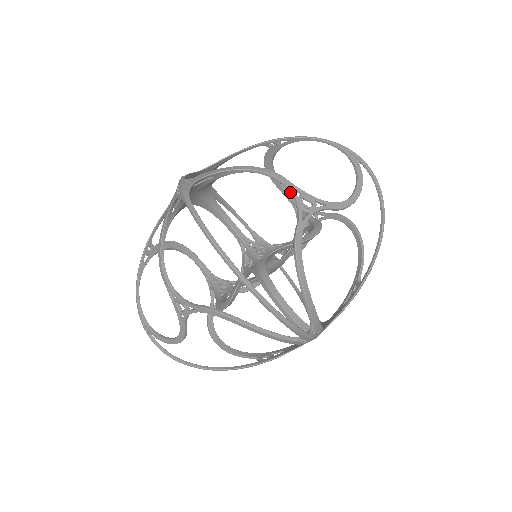
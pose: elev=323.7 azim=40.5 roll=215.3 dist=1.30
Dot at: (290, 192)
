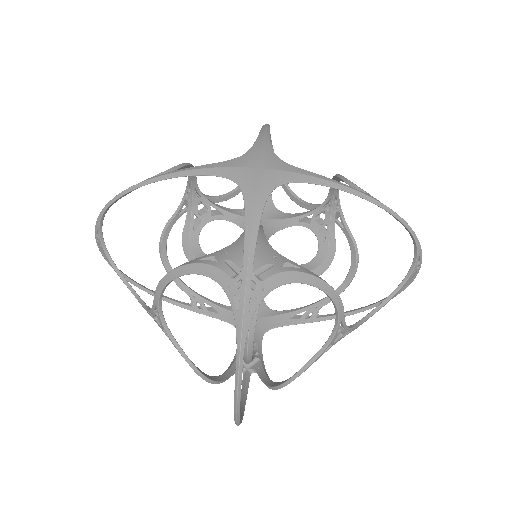
Dot at: (335, 326)
